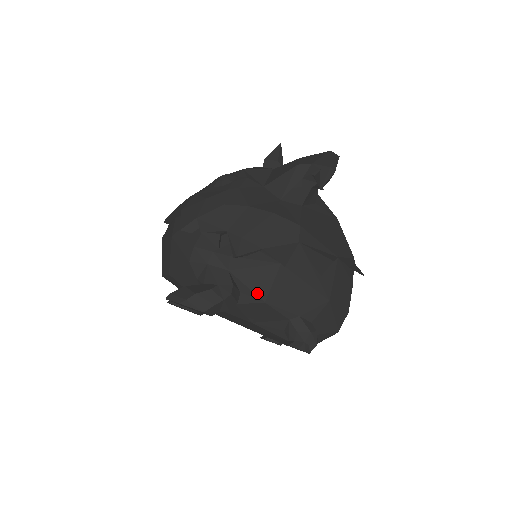
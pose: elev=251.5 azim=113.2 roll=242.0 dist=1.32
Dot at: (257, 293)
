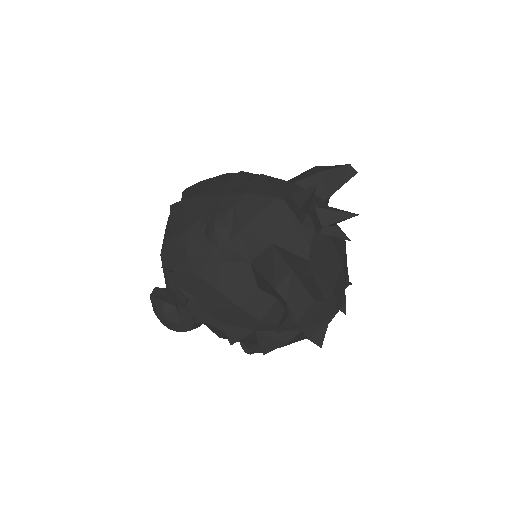
Dot at: (214, 332)
